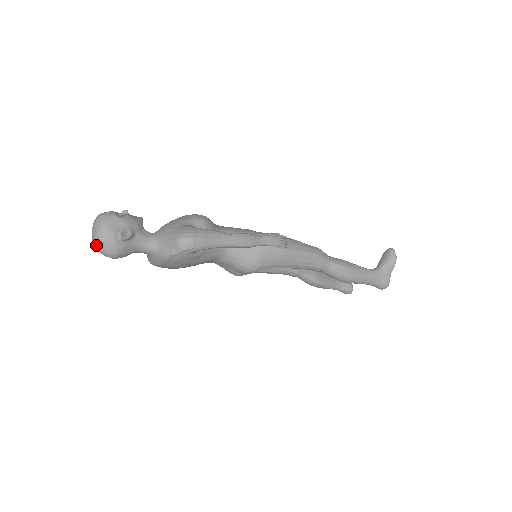
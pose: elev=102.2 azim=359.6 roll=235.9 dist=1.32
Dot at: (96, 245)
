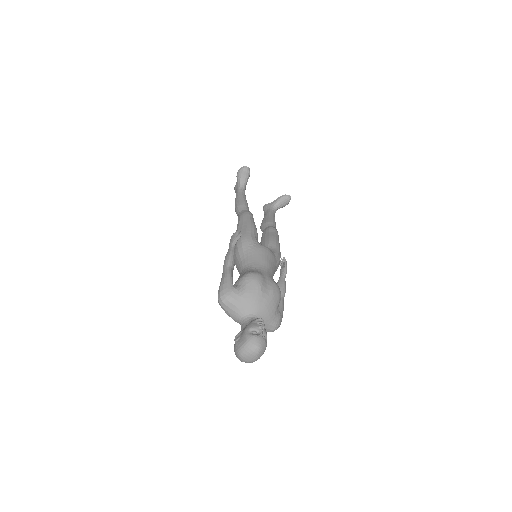
Dot at: occluded
